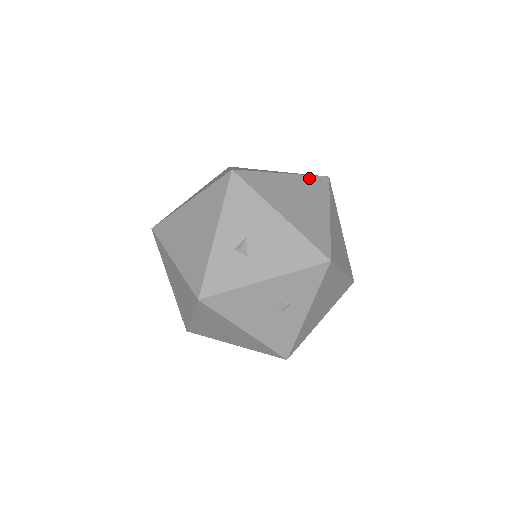
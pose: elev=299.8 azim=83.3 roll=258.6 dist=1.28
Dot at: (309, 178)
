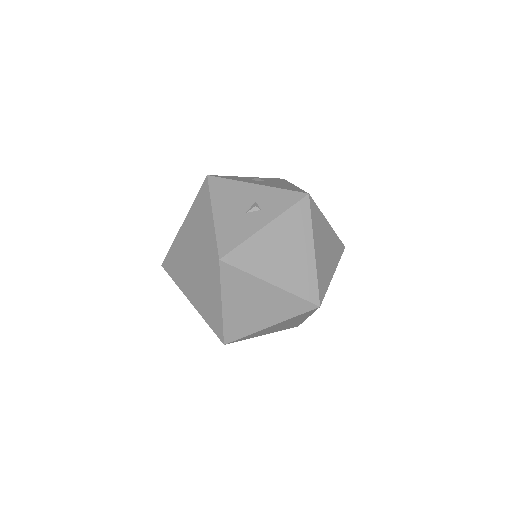
Dot at: occluded
